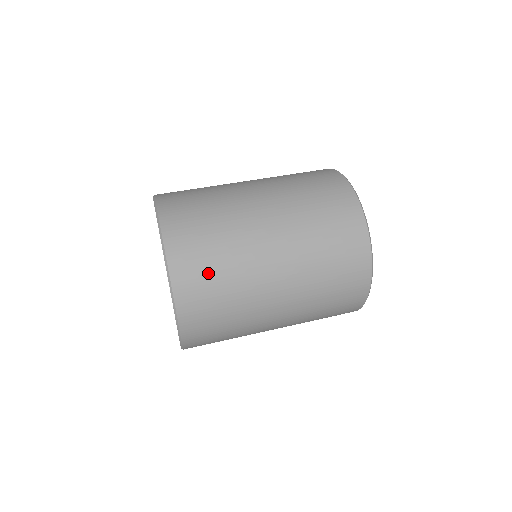
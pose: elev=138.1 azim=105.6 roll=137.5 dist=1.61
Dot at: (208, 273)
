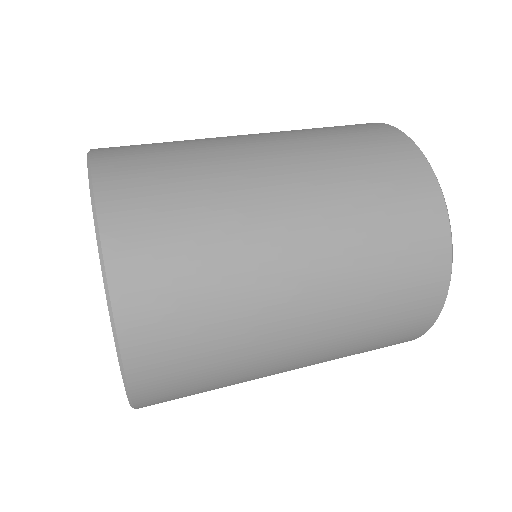
Dot at: (155, 158)
